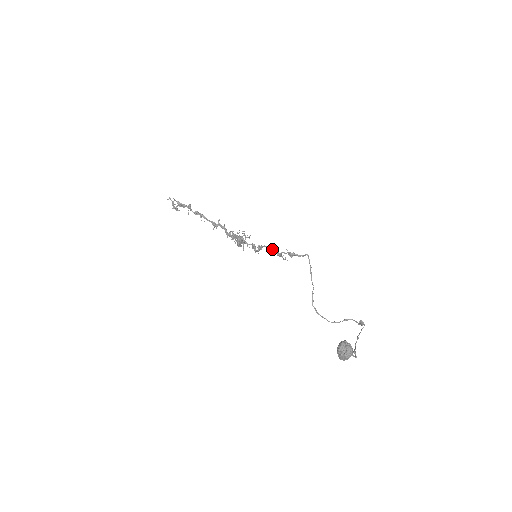
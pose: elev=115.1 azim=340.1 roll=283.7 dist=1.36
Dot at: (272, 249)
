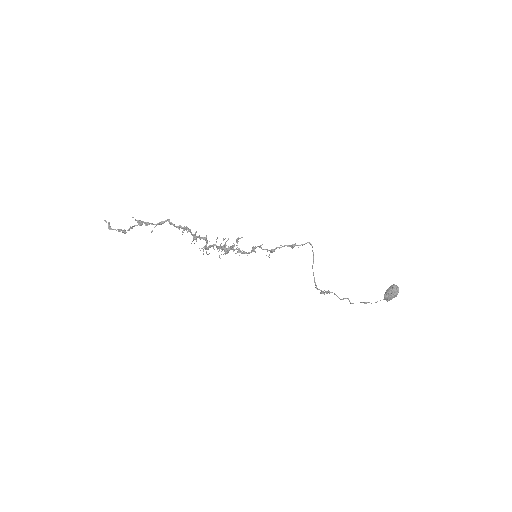
Dot at: occluded
